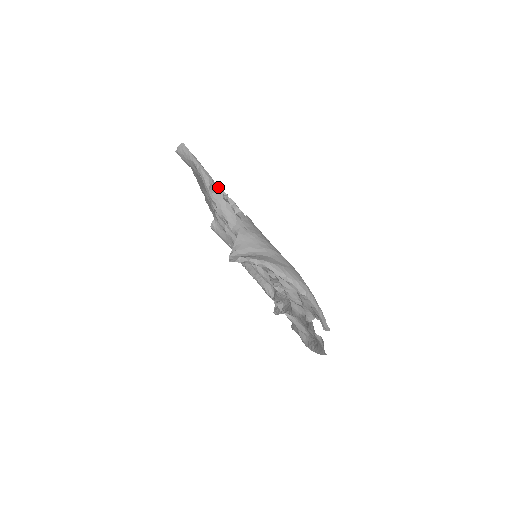
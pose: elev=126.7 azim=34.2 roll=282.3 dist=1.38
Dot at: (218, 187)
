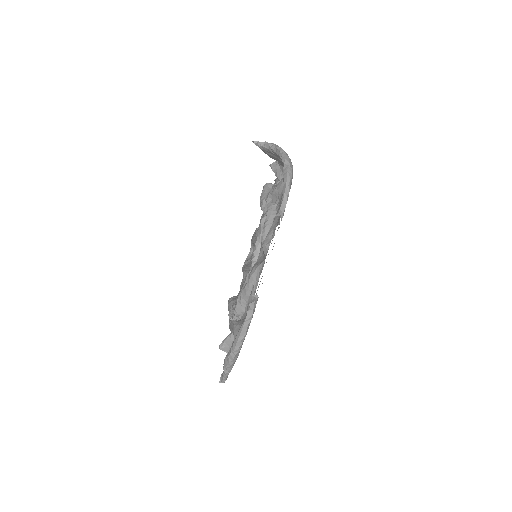
Dot at: occluded
